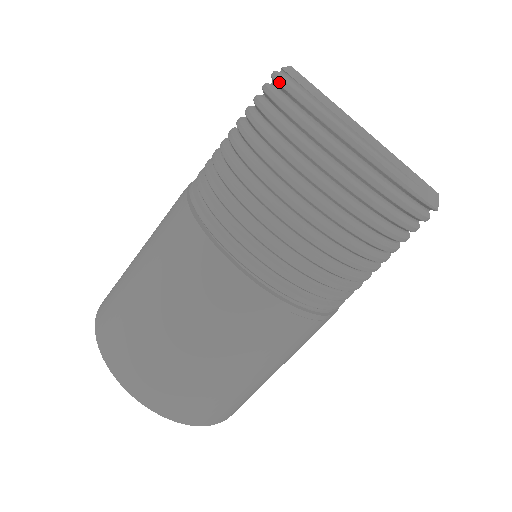
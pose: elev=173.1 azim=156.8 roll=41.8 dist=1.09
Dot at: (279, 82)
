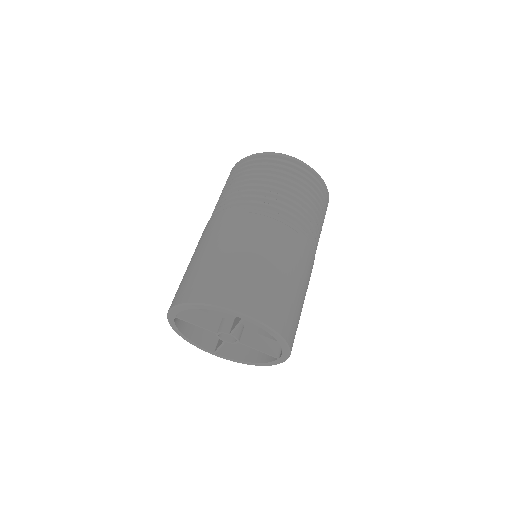
Dot at: (260, 154)
